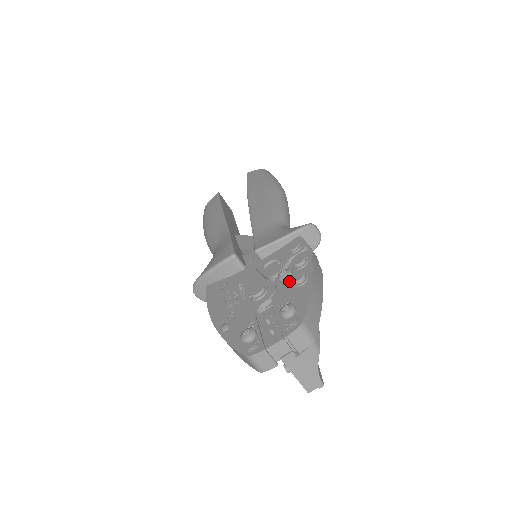
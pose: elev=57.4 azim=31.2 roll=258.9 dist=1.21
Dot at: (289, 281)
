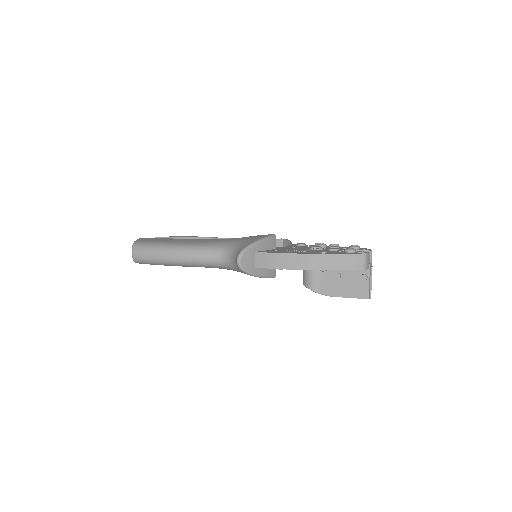
Dot at: (328, 247)
